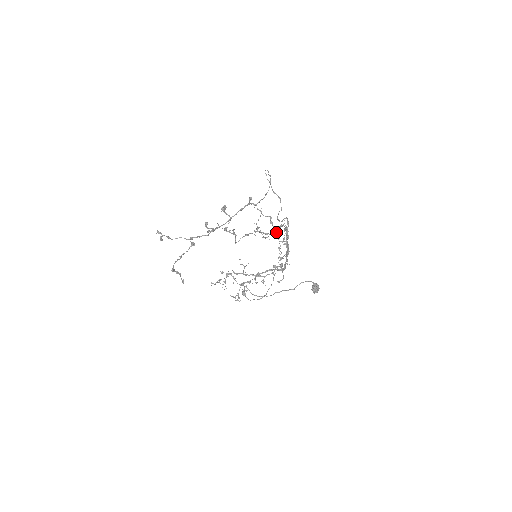
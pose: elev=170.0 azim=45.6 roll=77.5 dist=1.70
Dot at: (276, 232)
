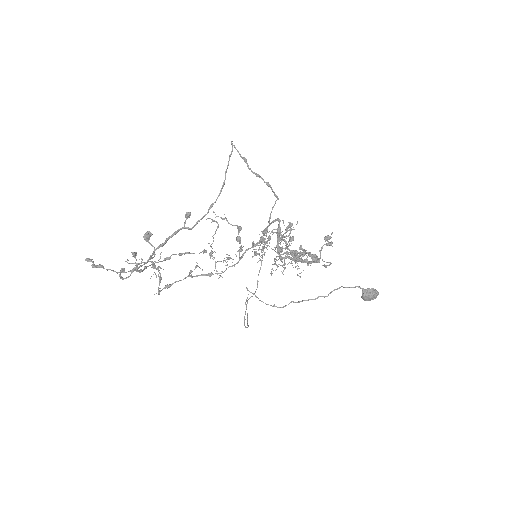
Dot at: (234, 264)
